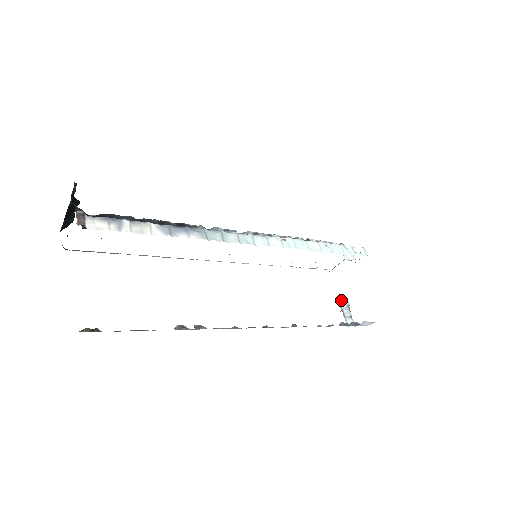
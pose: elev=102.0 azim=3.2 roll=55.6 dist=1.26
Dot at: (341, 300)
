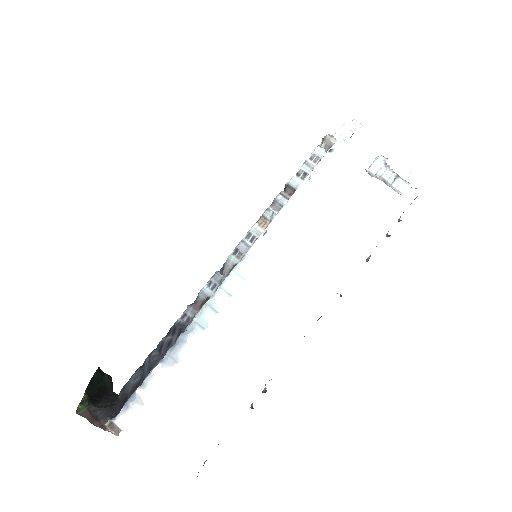
Dot at: (374, 166)
